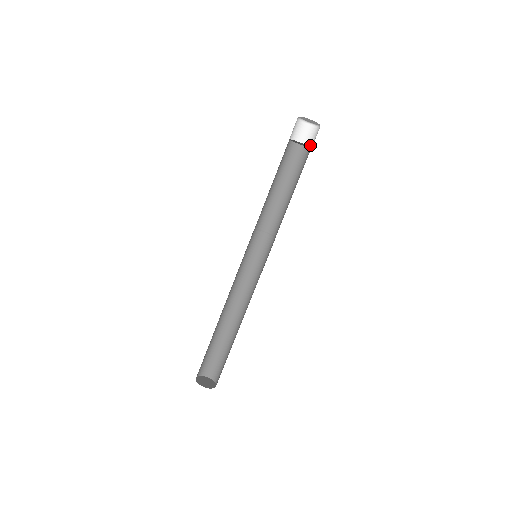
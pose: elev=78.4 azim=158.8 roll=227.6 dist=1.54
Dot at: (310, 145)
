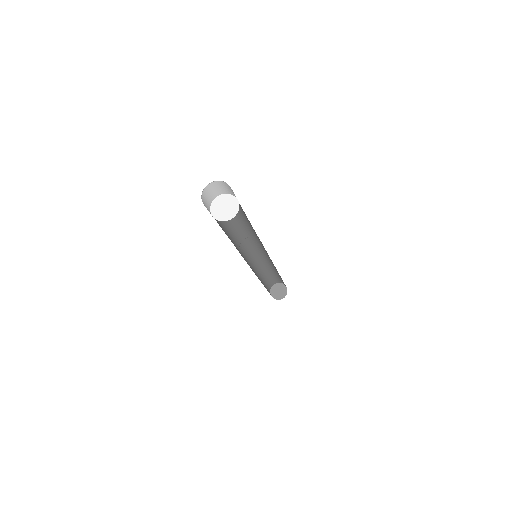
Dot at: (231, 194)
